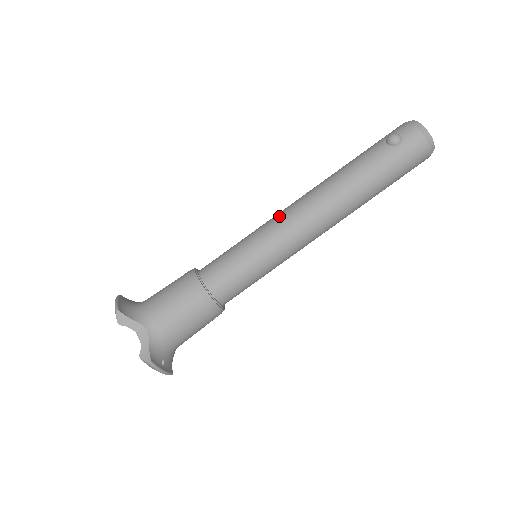
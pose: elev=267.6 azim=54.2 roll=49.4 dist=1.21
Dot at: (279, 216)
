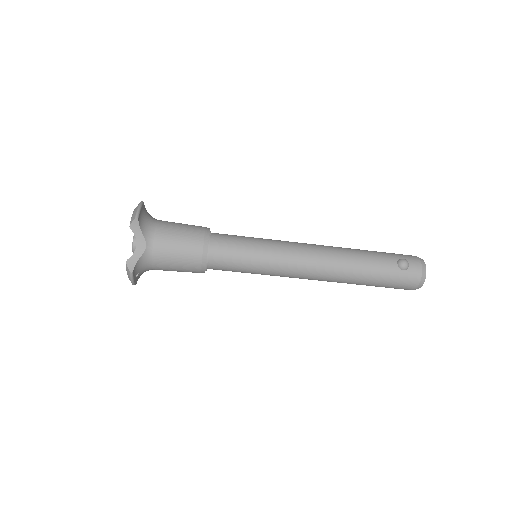
Dot at: (294, 247)
